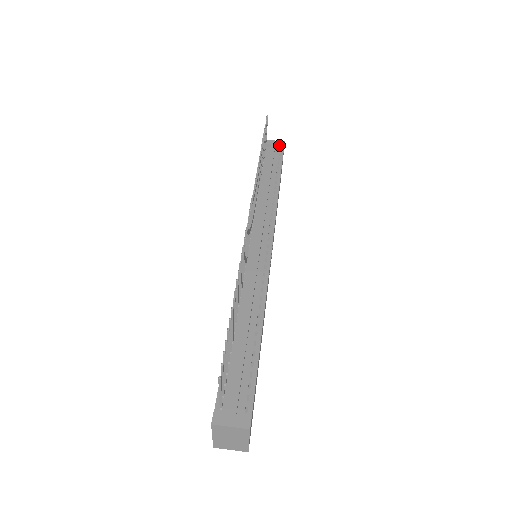
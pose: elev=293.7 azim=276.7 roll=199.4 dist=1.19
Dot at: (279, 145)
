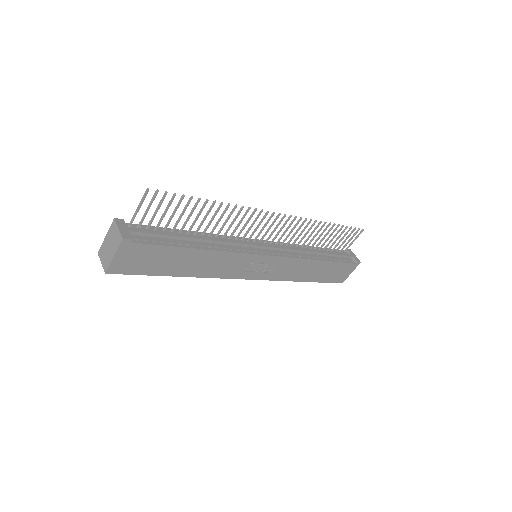
Dot at: (355, 259)
